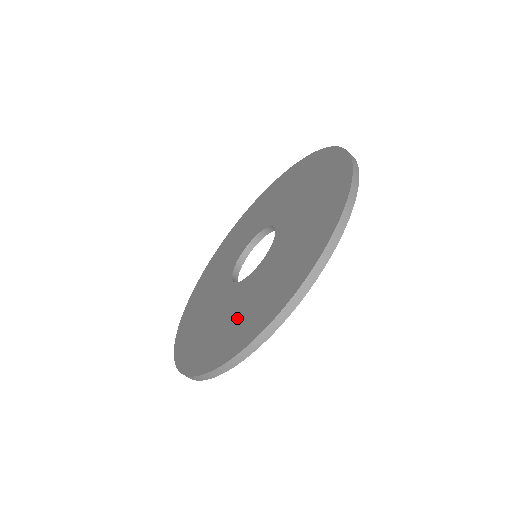
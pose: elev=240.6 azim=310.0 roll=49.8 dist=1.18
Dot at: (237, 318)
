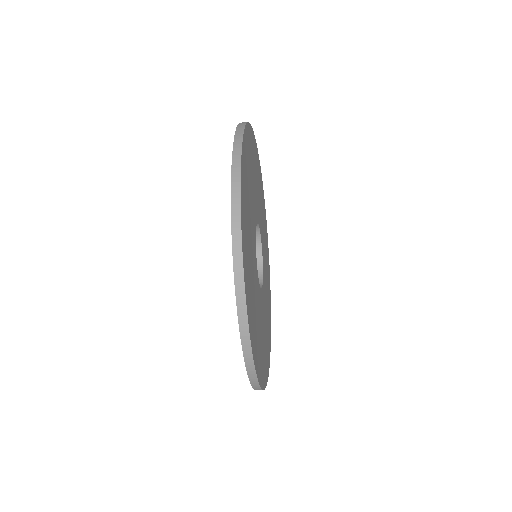
Dot at: occluded
